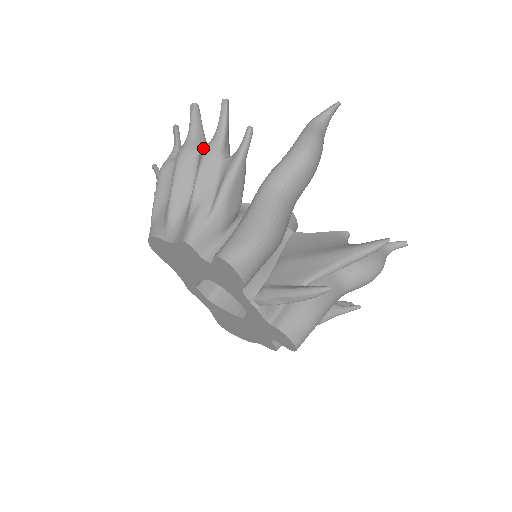
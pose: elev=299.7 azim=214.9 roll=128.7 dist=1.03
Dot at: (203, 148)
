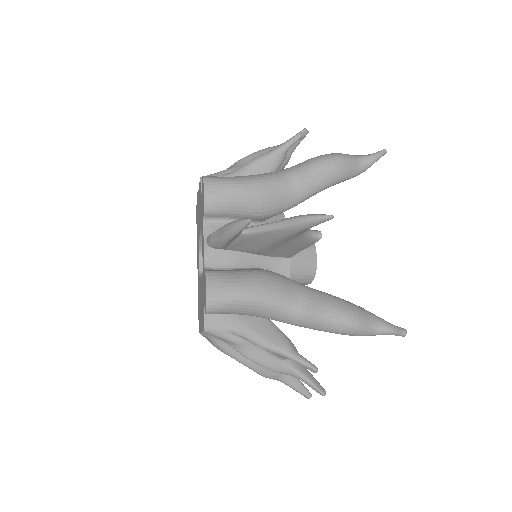
Dot at: occluded
